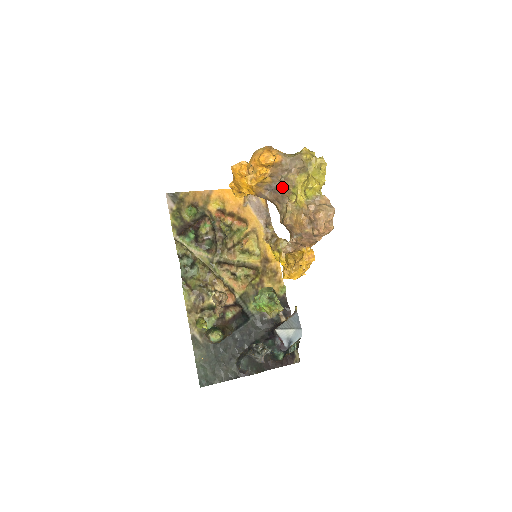
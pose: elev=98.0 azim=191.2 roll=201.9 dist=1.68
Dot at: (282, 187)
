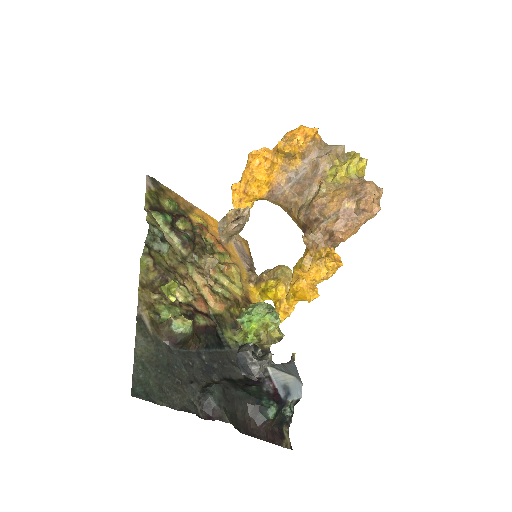
Dot at: (315, 169)
